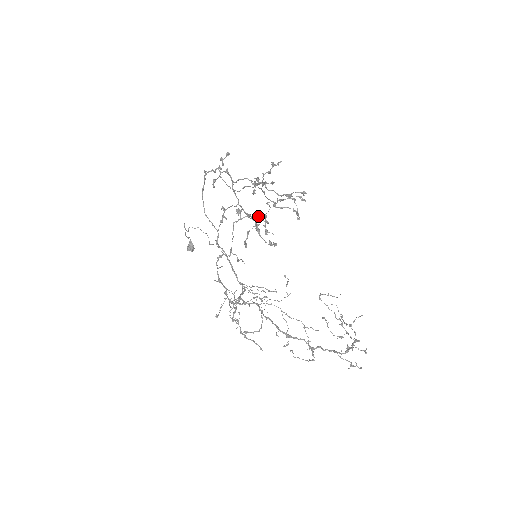
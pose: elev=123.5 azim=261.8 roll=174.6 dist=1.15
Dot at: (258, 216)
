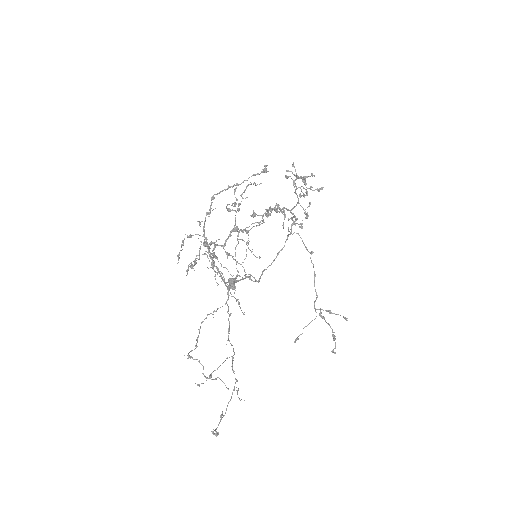
Dot at: occluded
